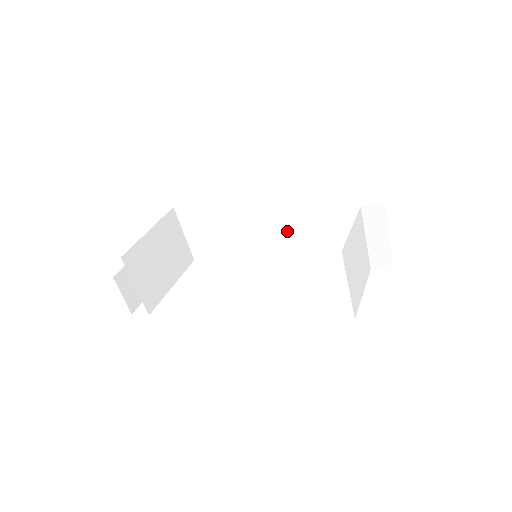
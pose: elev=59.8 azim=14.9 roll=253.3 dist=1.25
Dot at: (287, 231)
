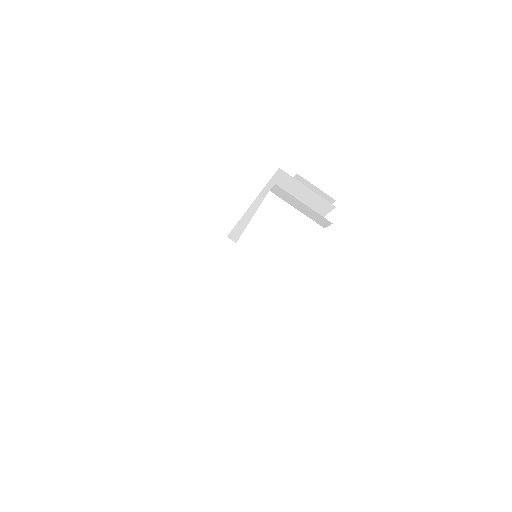
Dot at: occluded
